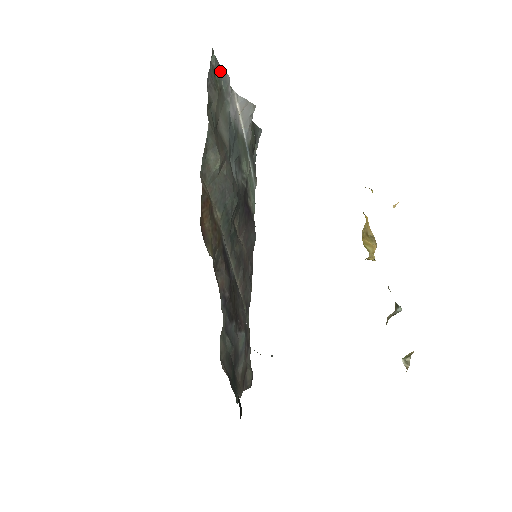
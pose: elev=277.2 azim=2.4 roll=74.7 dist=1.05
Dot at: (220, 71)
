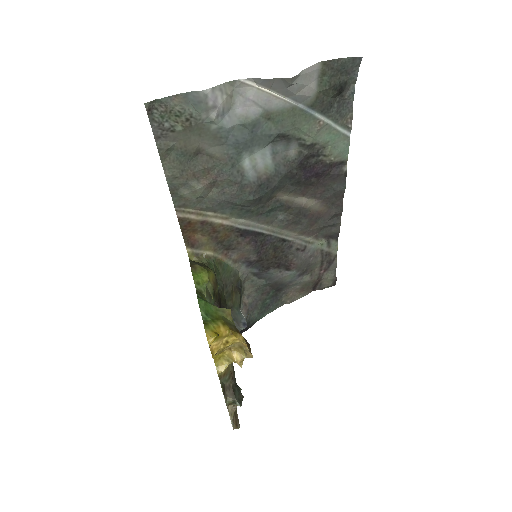
Dot at: (183, 99)
